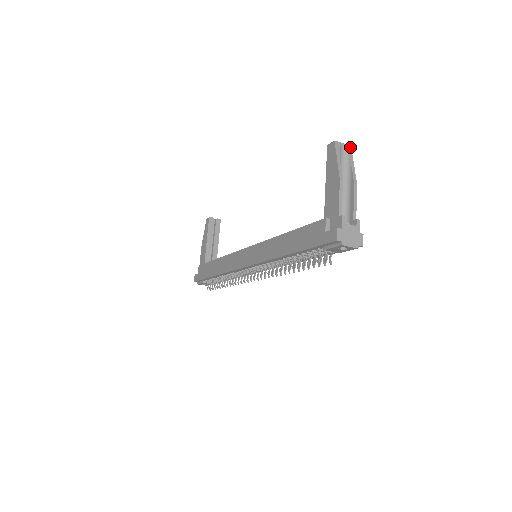
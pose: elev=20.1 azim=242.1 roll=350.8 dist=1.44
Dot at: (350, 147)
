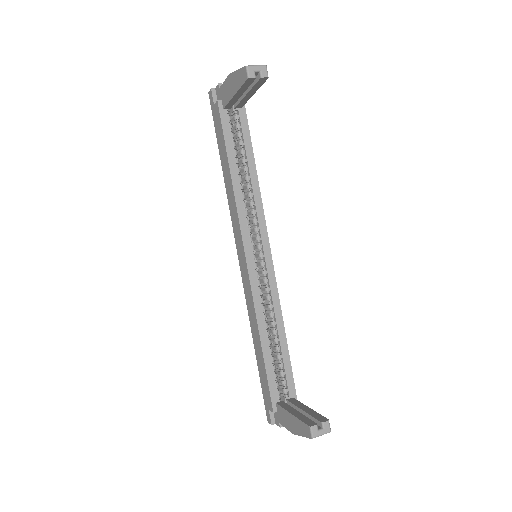
Dot at: (329, 432)
